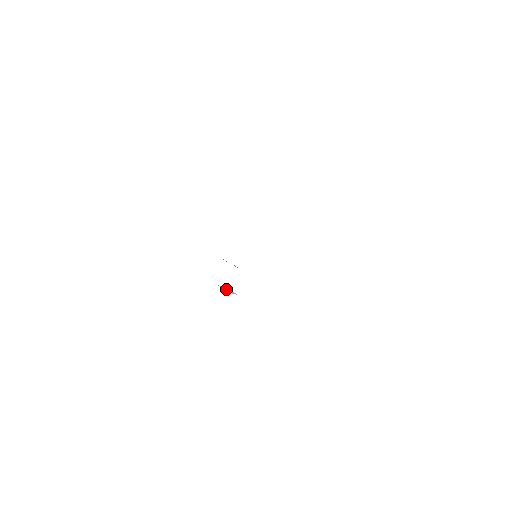
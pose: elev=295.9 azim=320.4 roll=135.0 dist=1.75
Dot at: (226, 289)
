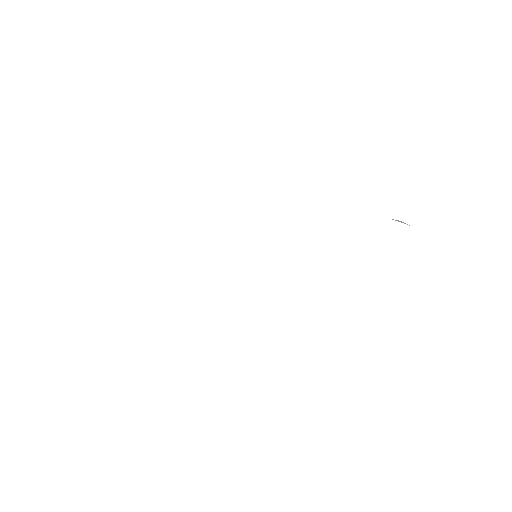
Dot at: occluded
